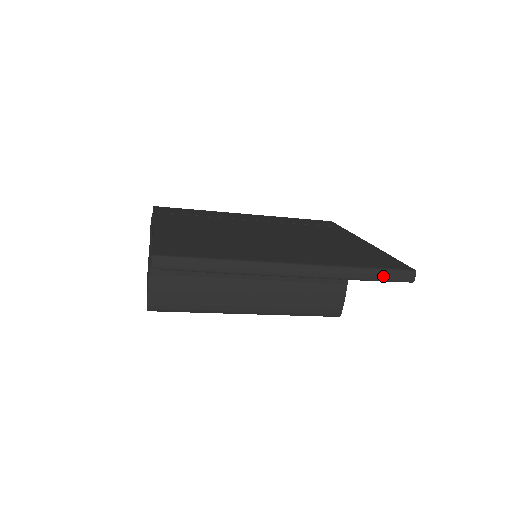
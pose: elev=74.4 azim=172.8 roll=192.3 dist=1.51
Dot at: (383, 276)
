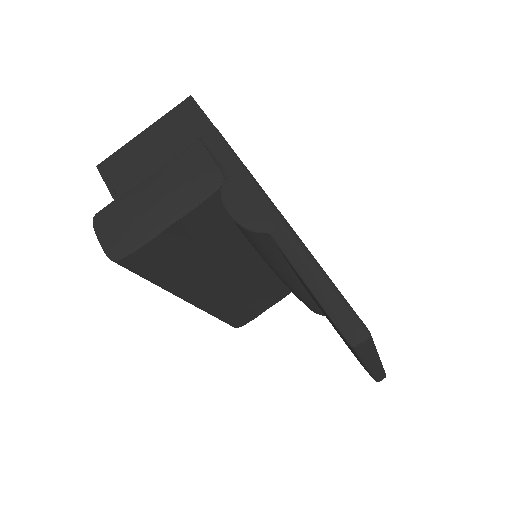
Dot at: (380, 377)
